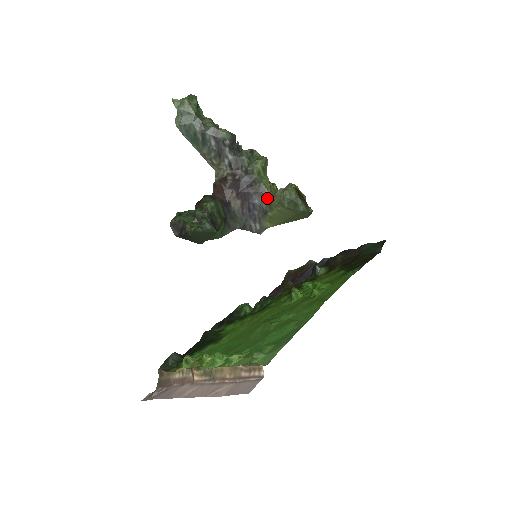
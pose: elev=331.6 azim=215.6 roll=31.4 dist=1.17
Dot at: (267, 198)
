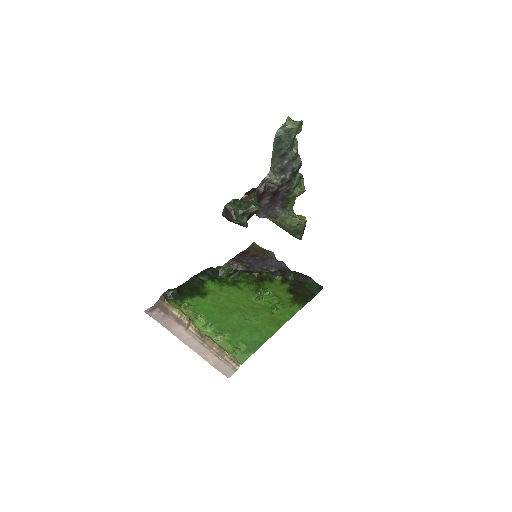
Dot at: (285, 212)
